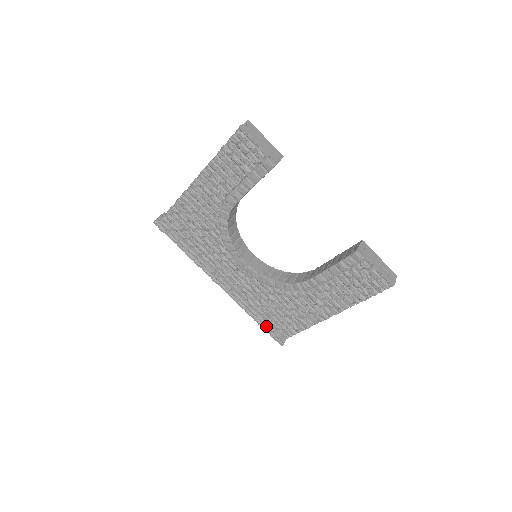
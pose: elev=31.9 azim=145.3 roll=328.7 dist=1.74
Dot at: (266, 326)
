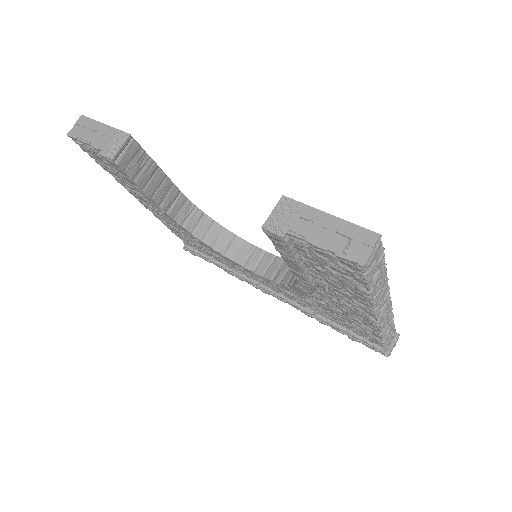
Dot at: (349, 335)
